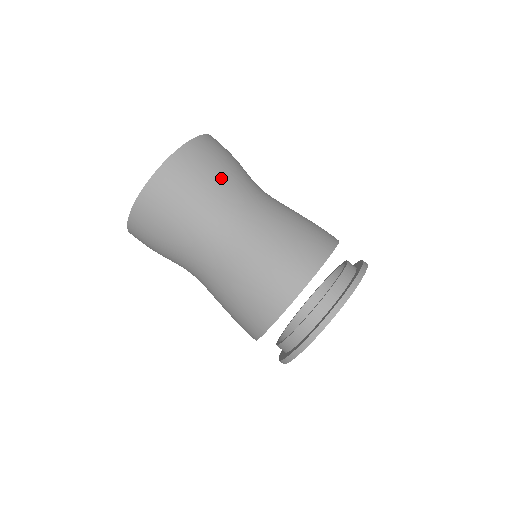
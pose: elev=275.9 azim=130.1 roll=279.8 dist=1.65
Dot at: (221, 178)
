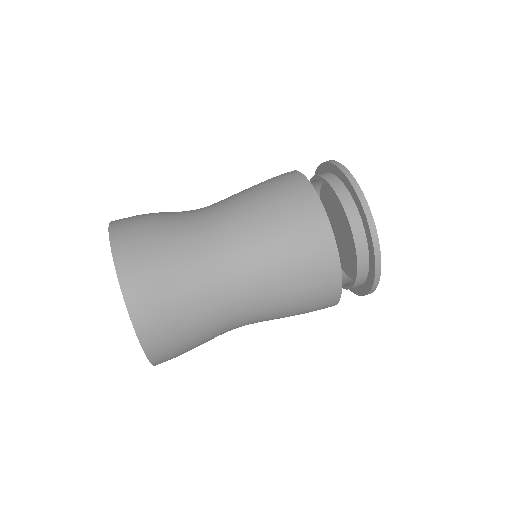
Dot at: (175, 252)
